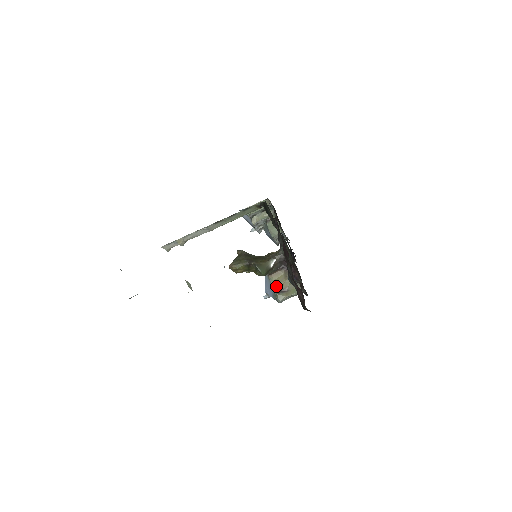
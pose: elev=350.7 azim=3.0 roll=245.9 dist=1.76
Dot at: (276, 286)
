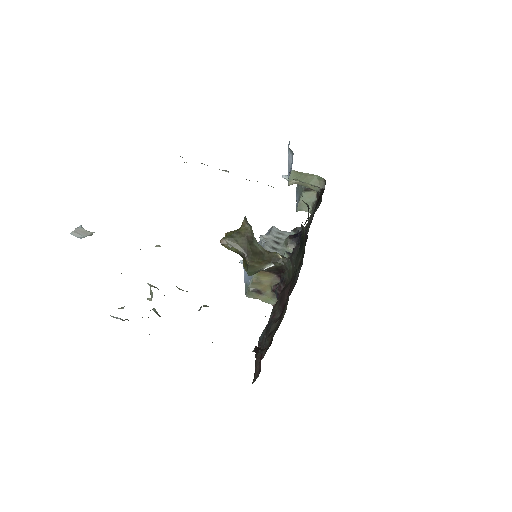
Dot at: (255, 283)
